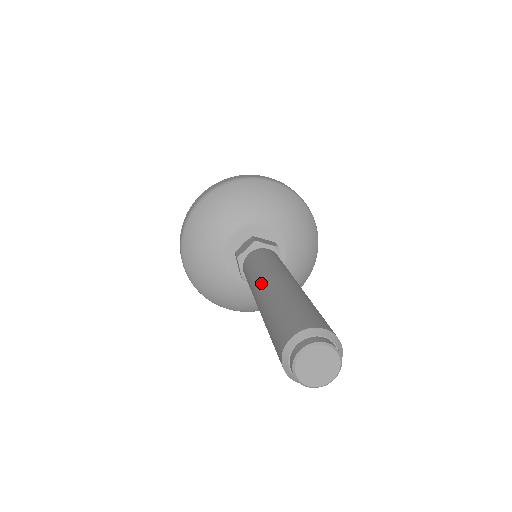
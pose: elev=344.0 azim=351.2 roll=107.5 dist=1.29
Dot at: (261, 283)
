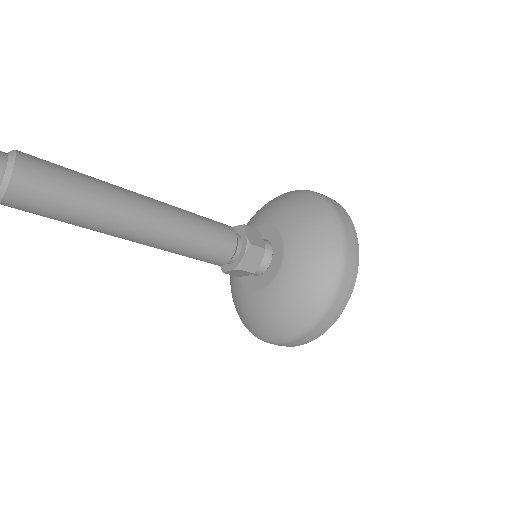
Dot at: occluded
